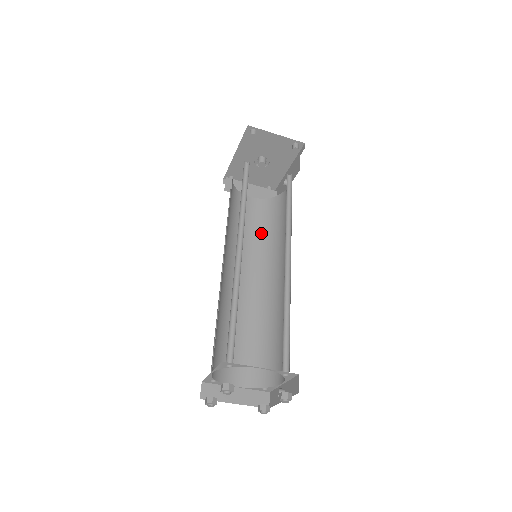
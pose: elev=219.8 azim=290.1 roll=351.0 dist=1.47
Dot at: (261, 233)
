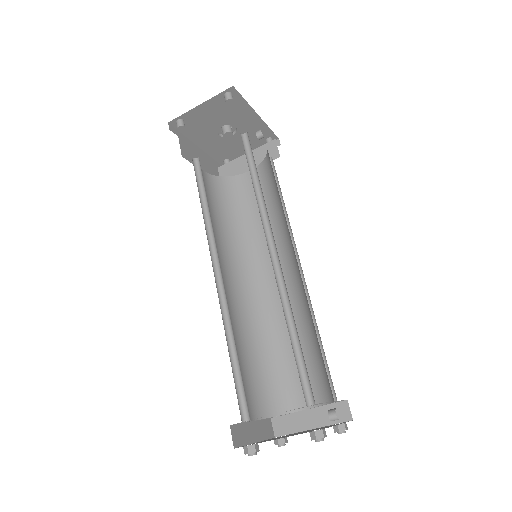
Dot at: (271, 209)
